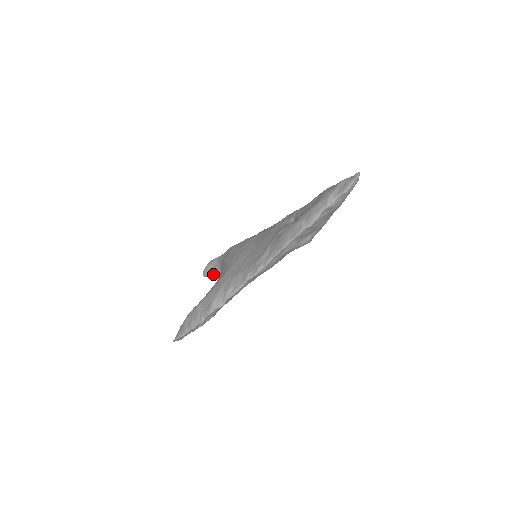
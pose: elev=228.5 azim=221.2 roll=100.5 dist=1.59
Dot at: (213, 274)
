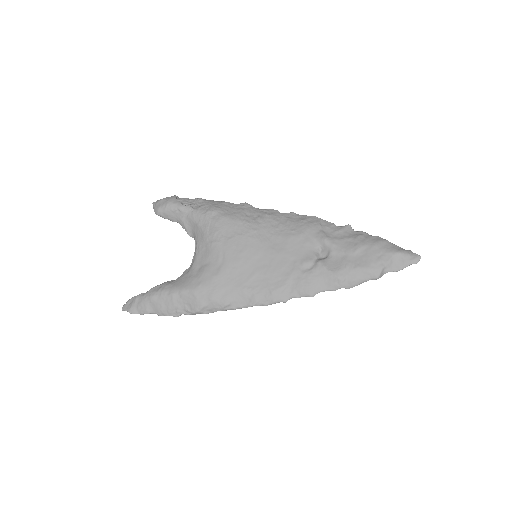
Dot at: (173, 221)
